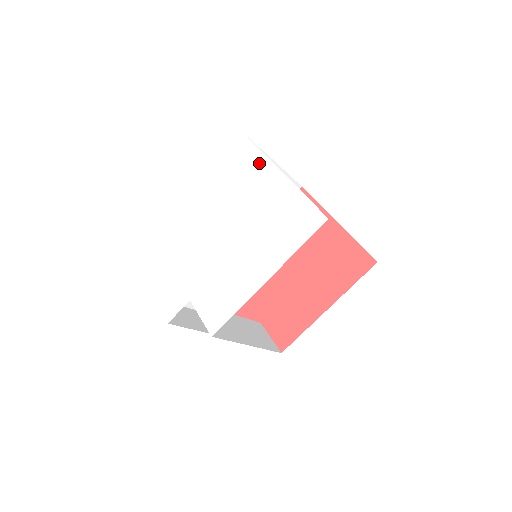
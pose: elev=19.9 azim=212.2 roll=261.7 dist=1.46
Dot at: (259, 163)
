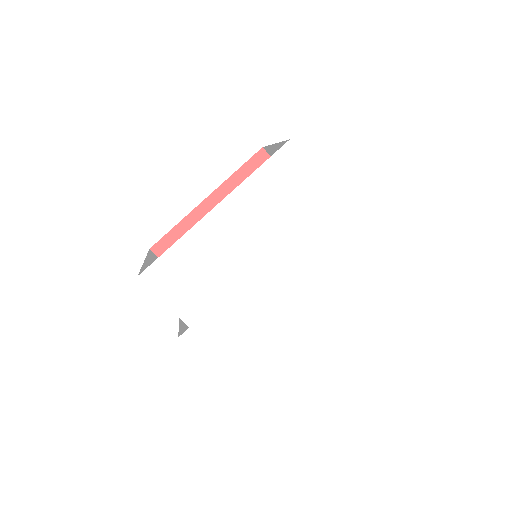
Dot at: (313, 187)
